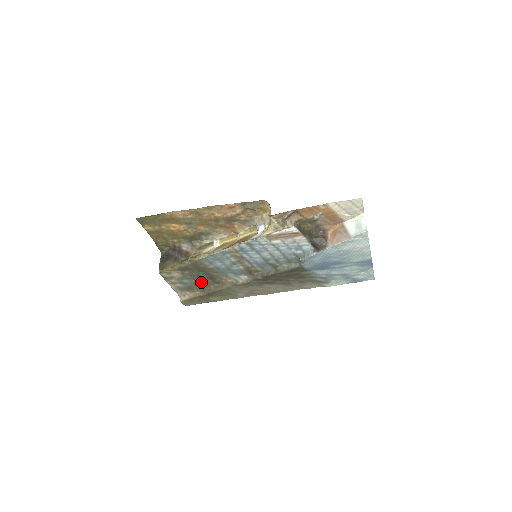
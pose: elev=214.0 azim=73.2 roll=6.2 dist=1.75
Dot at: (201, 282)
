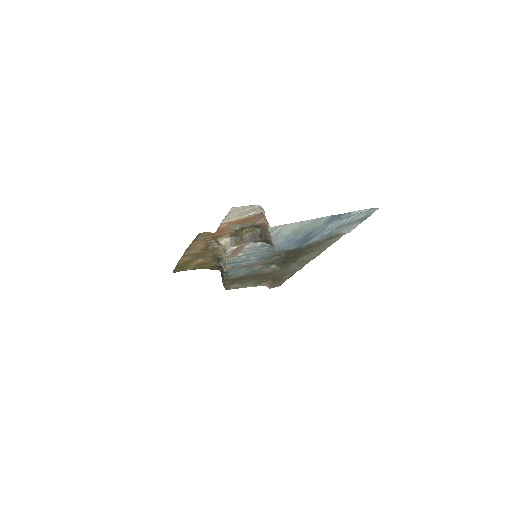
Dot at: (258, 278)
